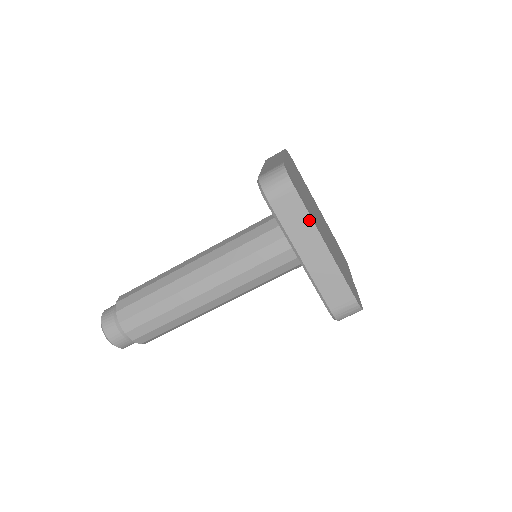
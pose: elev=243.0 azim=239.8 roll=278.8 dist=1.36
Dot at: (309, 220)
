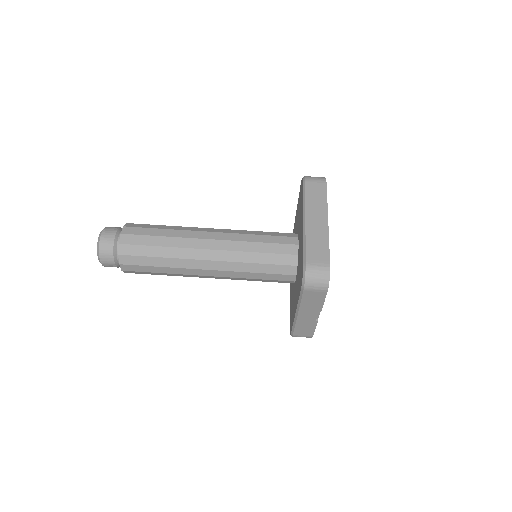
Dot at: (325, 202)
